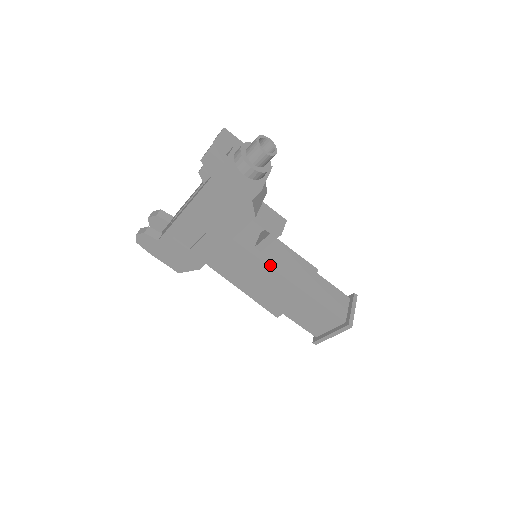
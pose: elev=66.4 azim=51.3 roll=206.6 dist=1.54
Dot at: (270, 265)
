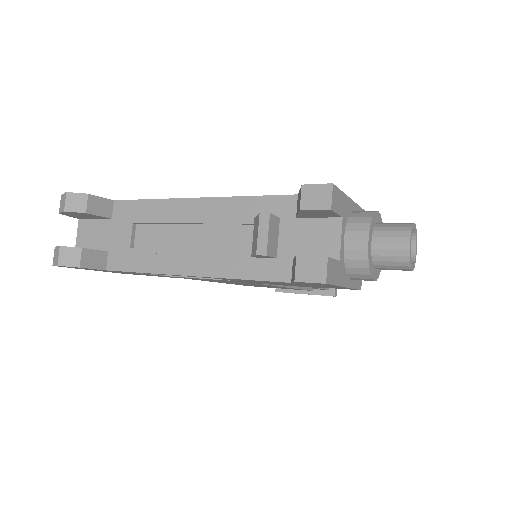
Dot at: occluded
